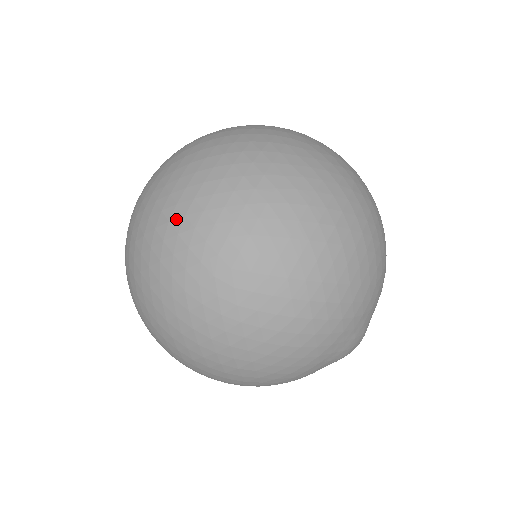
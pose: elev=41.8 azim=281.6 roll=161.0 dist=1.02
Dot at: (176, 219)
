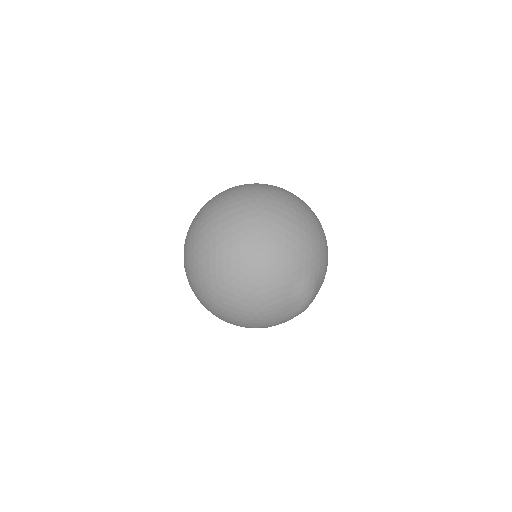
Dot at: (234, 194)
